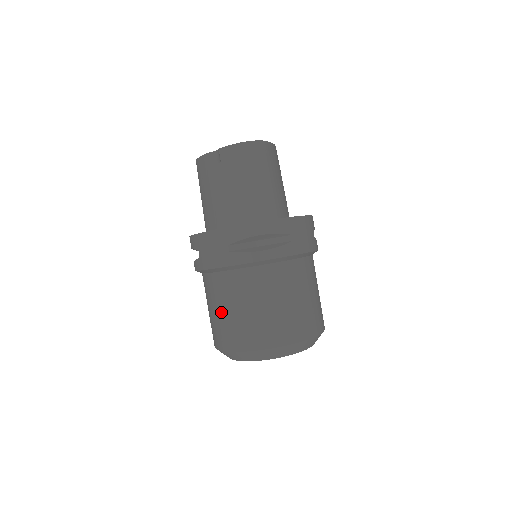
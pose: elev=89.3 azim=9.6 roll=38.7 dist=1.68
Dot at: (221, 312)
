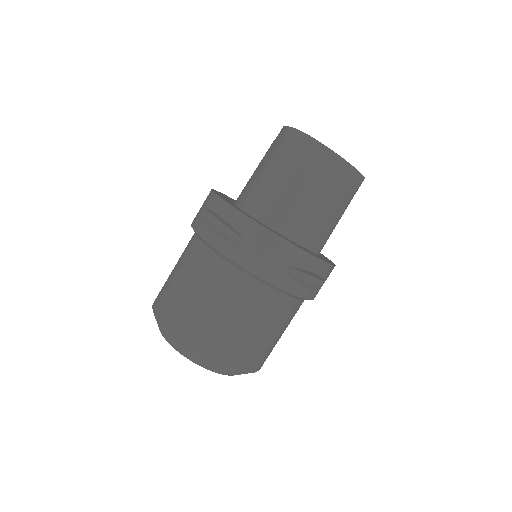
Dot at: occluded
